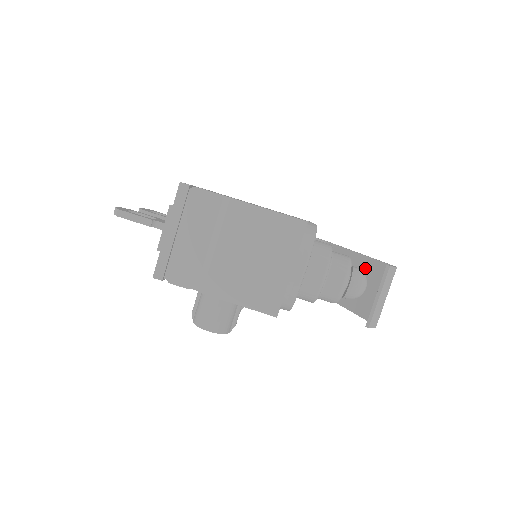
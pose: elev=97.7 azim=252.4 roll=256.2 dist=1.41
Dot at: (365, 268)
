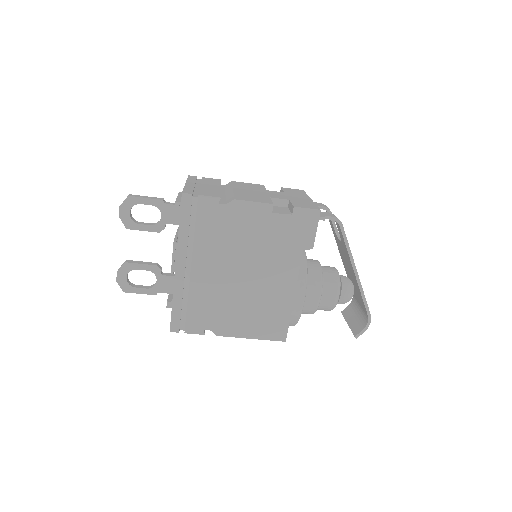
Dot at: (356, 287)
